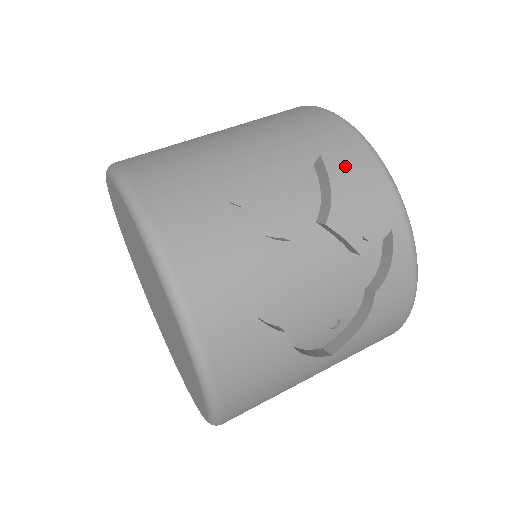
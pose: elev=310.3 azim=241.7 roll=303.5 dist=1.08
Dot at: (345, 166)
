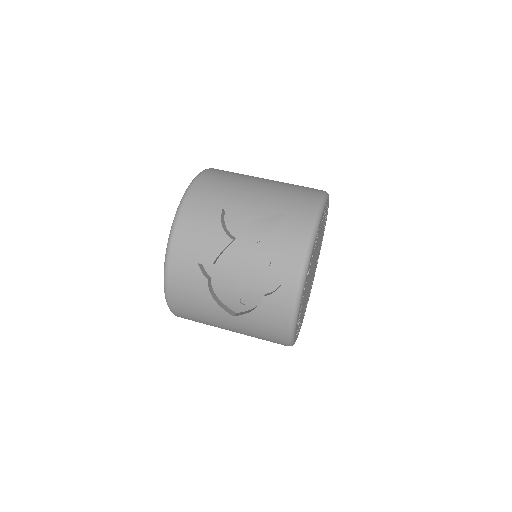
Dot at: (290, 225)
